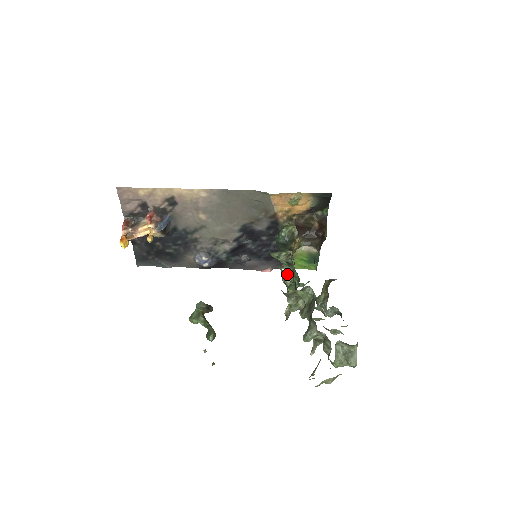
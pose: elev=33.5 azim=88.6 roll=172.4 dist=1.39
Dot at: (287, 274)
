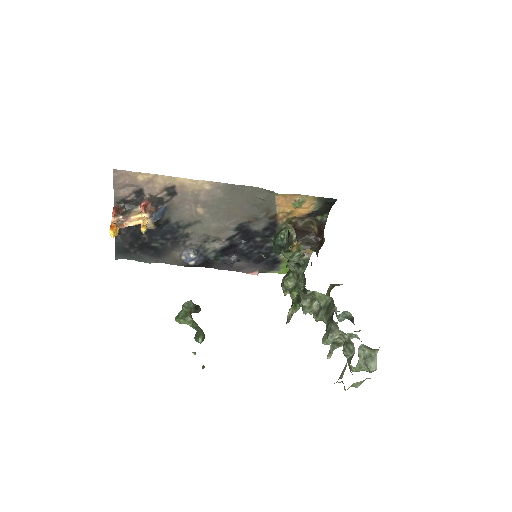
Dot at: (289, 276)
